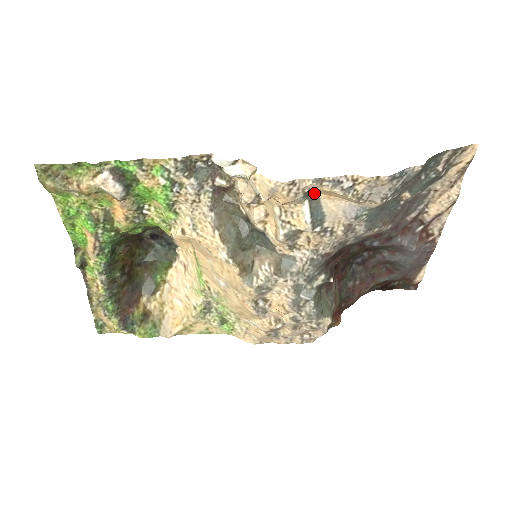
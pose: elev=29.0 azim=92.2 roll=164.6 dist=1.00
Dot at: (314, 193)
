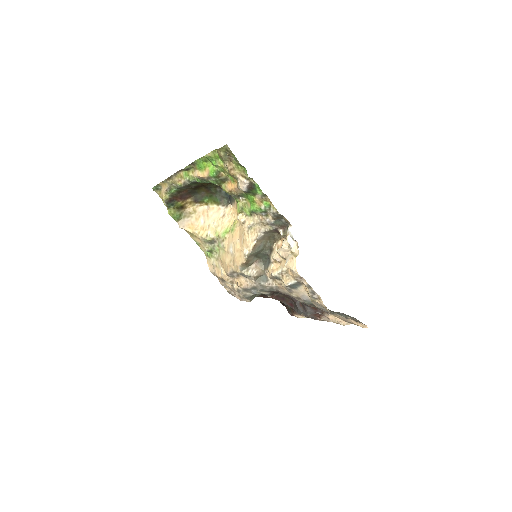
Dot at: occluded
